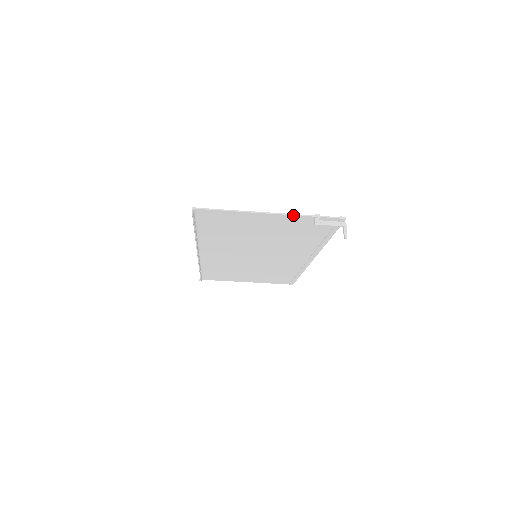
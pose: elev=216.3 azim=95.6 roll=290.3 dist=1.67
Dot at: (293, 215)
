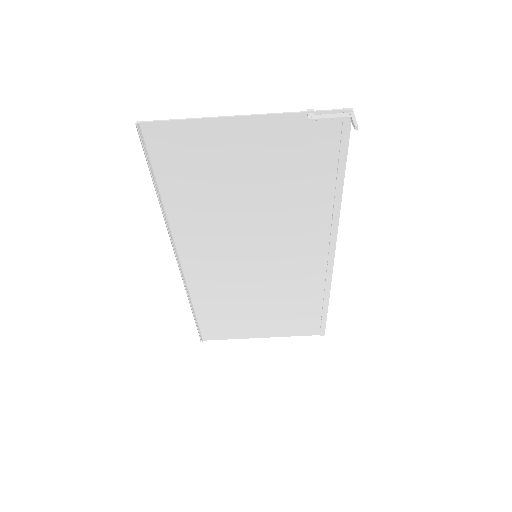
Dot at: (276, 114)
